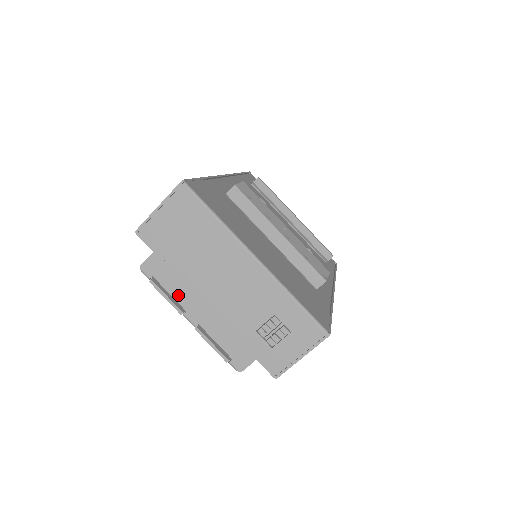
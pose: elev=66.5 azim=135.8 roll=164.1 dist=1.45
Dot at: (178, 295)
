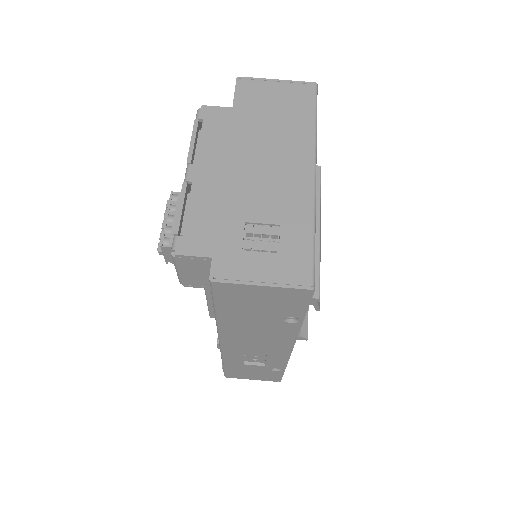
Dot at: (205, 148)
